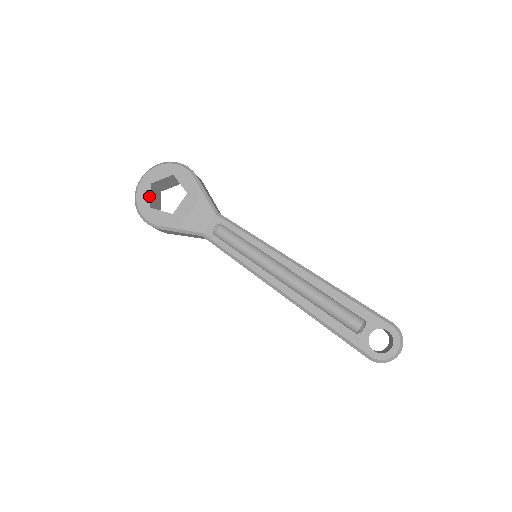
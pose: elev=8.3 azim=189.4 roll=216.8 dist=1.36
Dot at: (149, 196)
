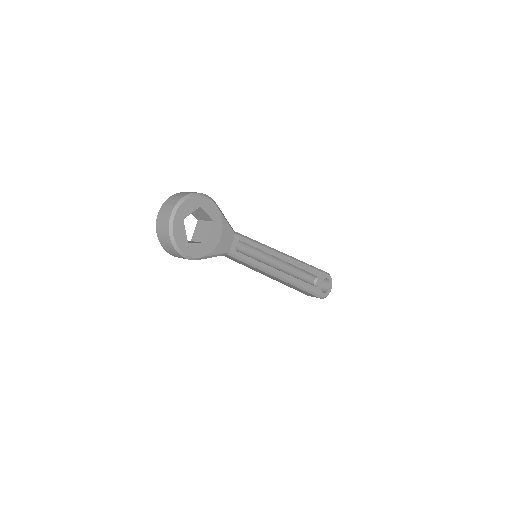
Dot at: (185, 232)
